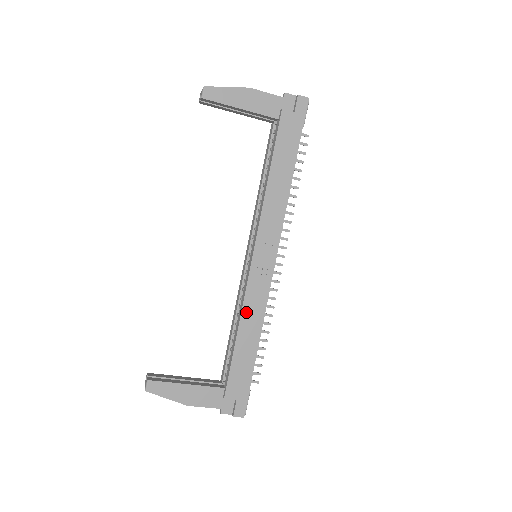
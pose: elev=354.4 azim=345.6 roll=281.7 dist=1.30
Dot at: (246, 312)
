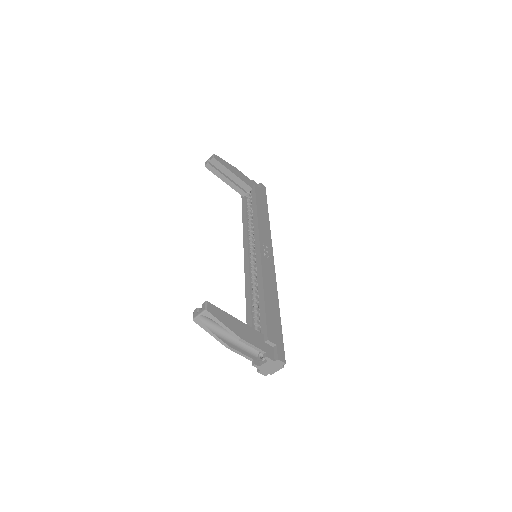
Dot at: (265, 280)
